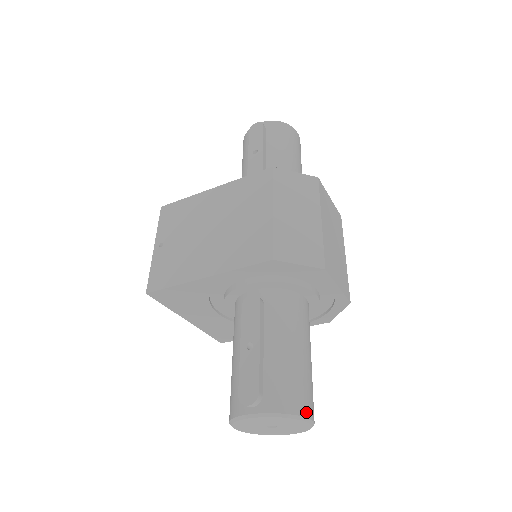
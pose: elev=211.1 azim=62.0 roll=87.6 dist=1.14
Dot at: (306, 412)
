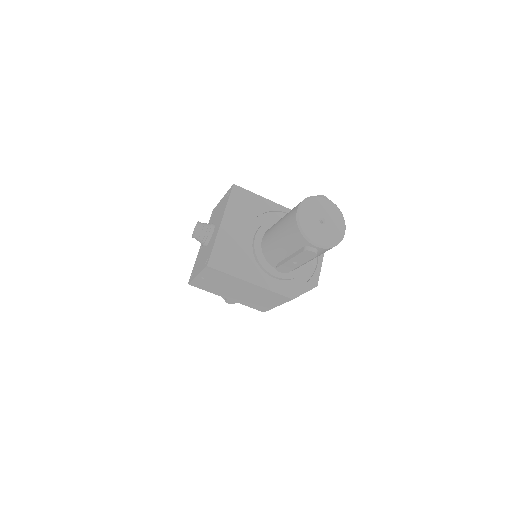
Dot at: occluded
